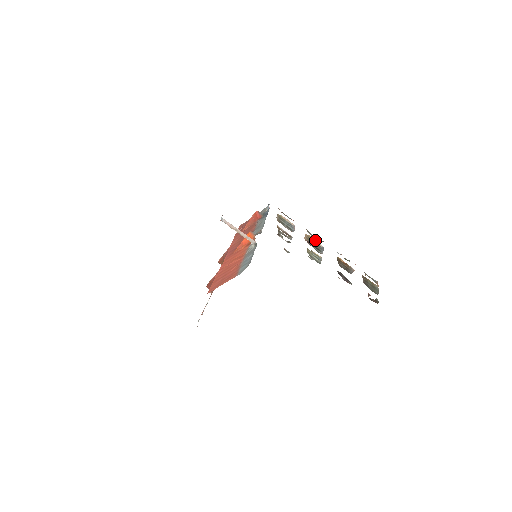
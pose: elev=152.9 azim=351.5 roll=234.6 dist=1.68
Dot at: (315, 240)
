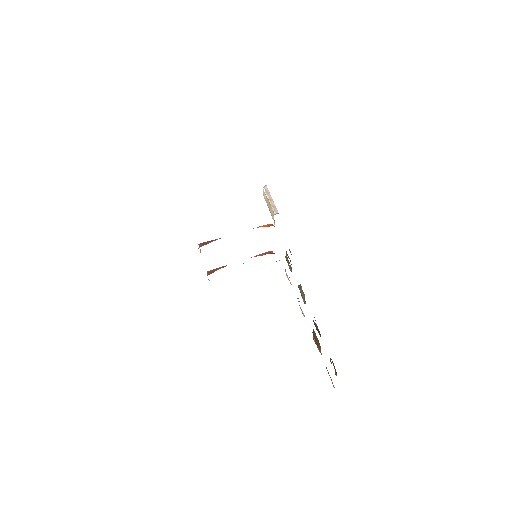
Dot at: (301, 309)
